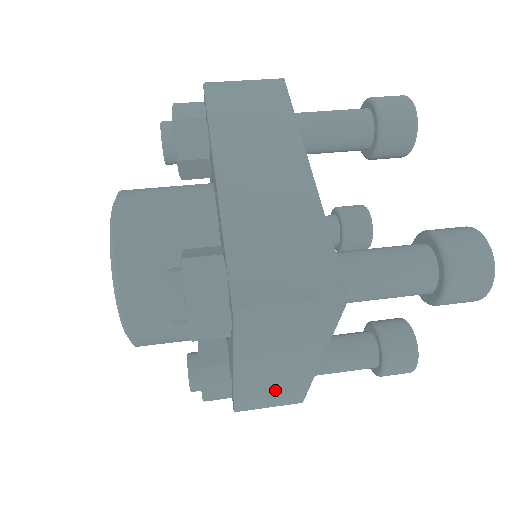
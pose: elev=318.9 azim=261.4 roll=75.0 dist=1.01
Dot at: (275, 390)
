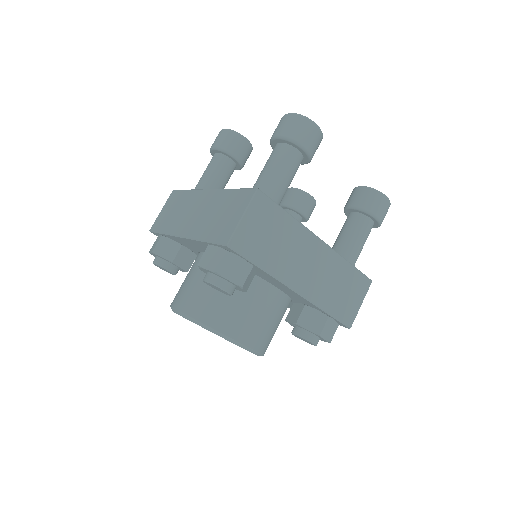
Dot at: occluded
